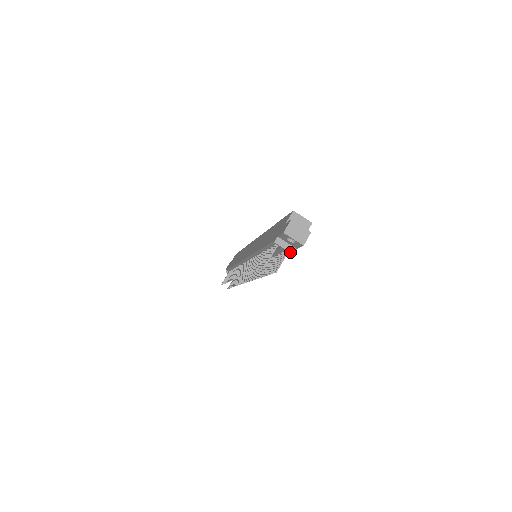
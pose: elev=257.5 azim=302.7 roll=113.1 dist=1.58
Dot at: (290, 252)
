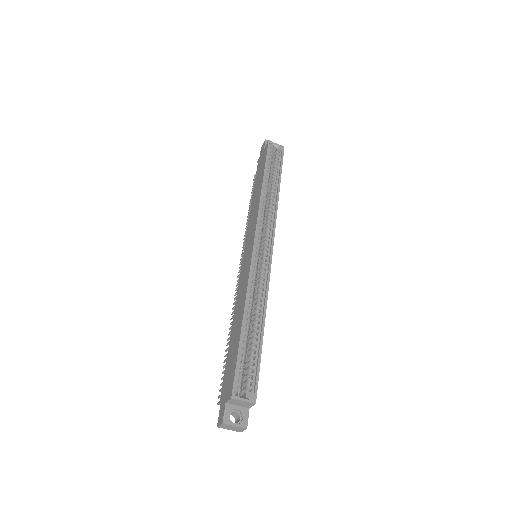
Dot at: occluded
